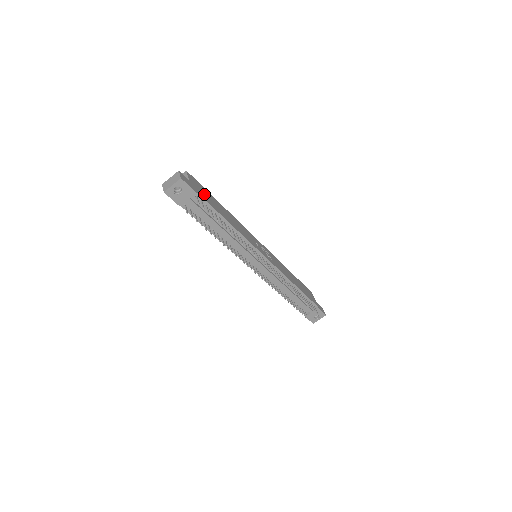
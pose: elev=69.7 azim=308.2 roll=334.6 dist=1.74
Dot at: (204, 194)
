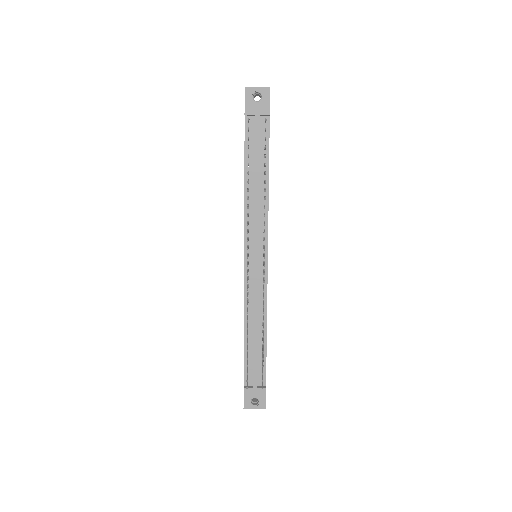
Dot at: occluded
